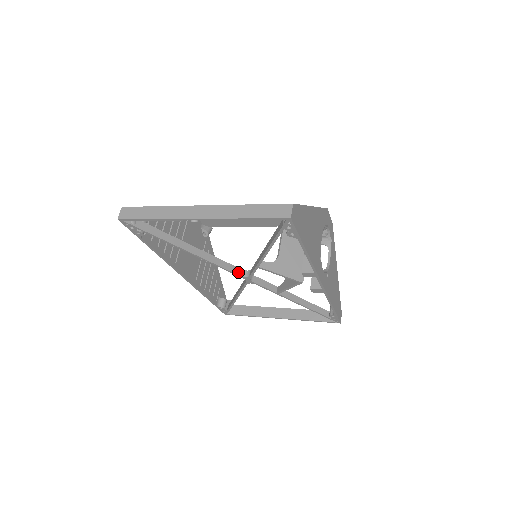
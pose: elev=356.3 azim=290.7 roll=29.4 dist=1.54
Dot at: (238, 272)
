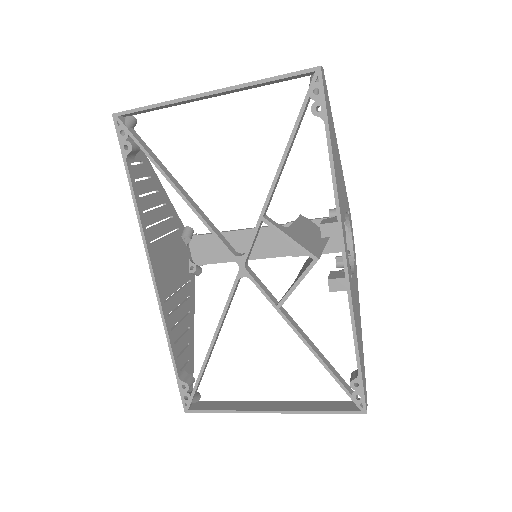
Dot at: (231, 249)
